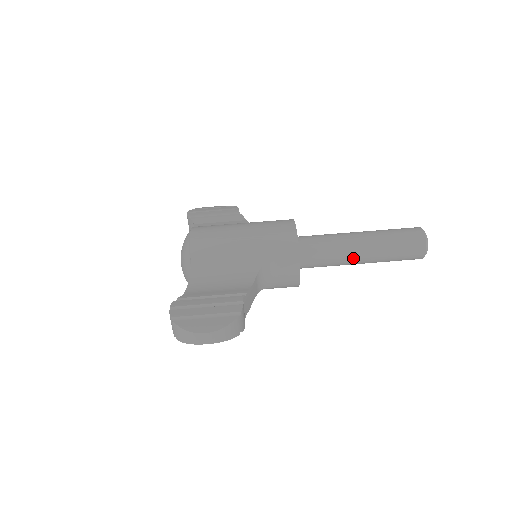
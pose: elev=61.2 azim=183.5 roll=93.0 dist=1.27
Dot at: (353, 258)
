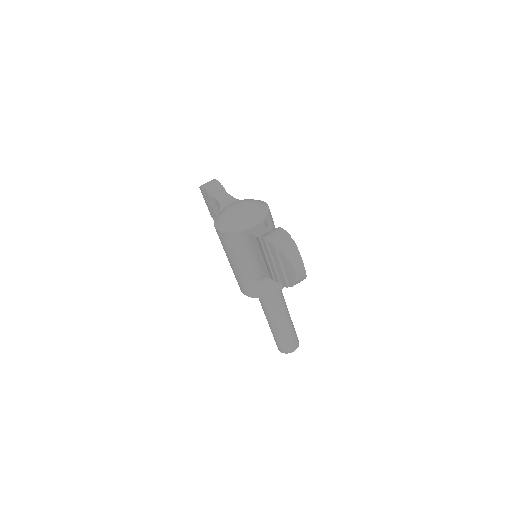
Dot at: (280, 316)
